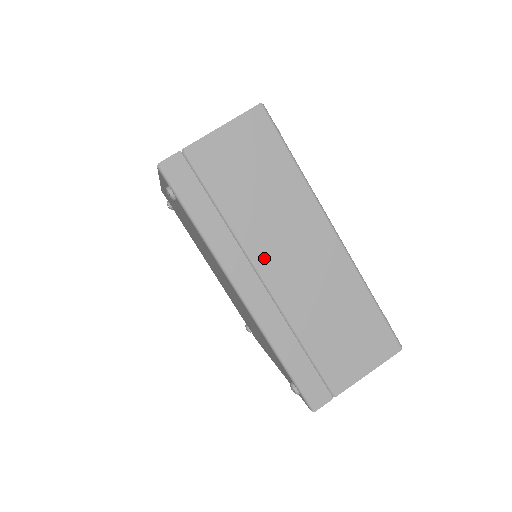
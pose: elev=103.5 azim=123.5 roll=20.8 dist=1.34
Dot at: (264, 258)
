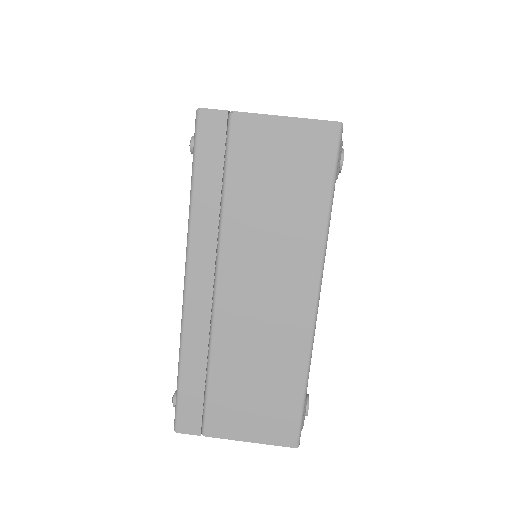
Dot at: (232, 268)
